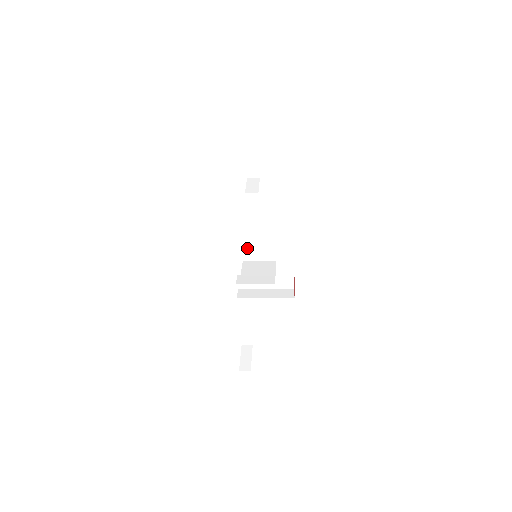
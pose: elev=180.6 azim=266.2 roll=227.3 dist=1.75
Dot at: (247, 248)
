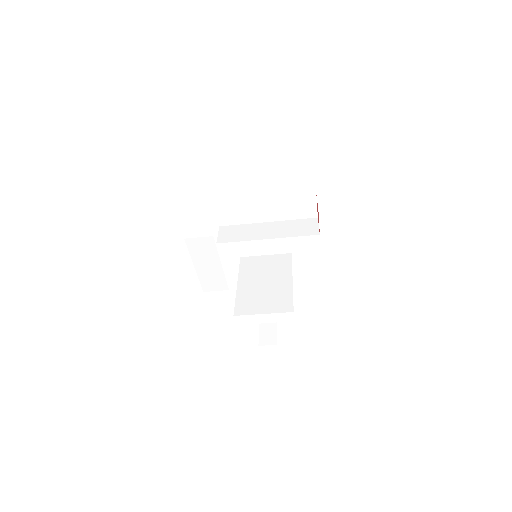
Dot at: (244, 298)
